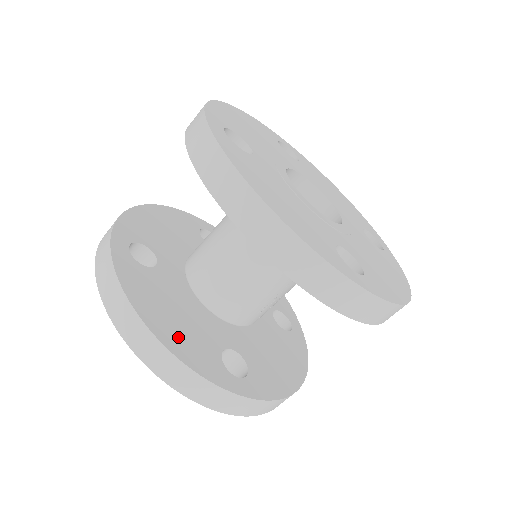
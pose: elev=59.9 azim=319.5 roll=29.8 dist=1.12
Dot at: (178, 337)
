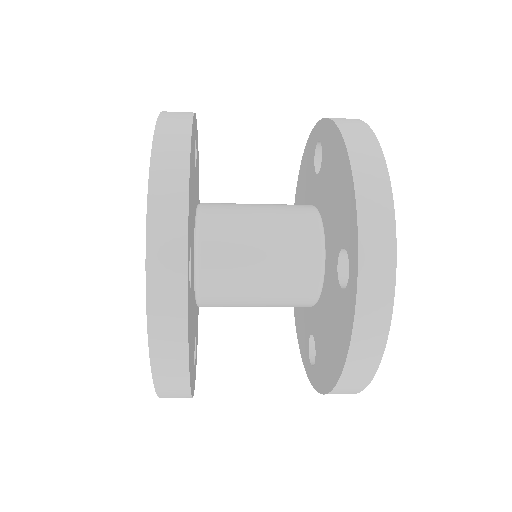
Dot at: (192, 369)
